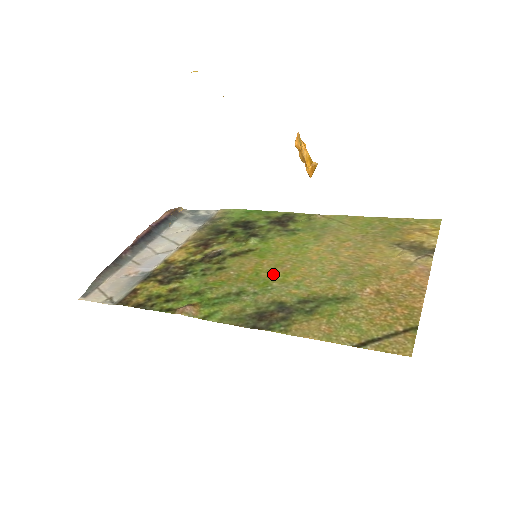
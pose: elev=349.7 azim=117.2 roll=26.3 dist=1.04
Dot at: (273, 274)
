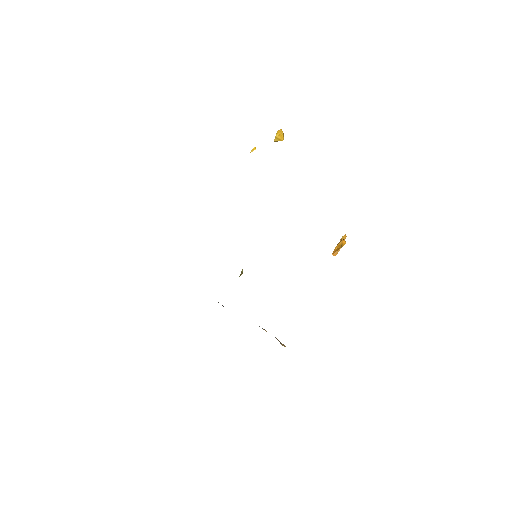
Dot at: occluded
